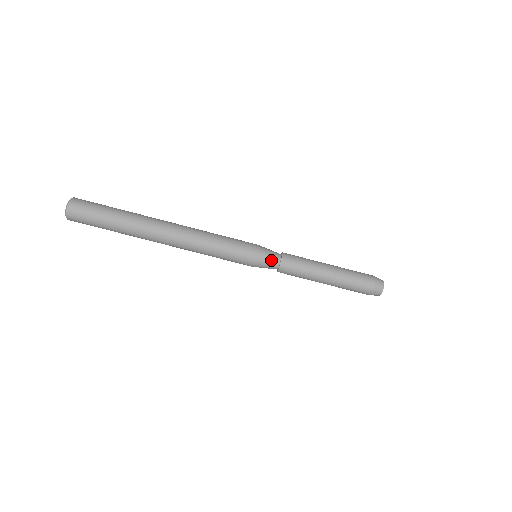
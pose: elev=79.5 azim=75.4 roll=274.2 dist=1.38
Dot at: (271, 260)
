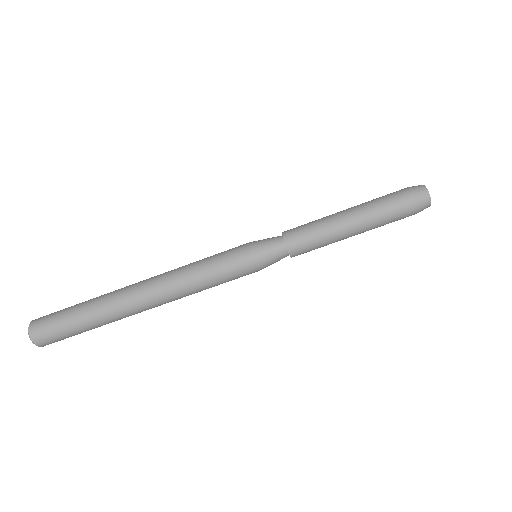
Dot at: (275, 253)
